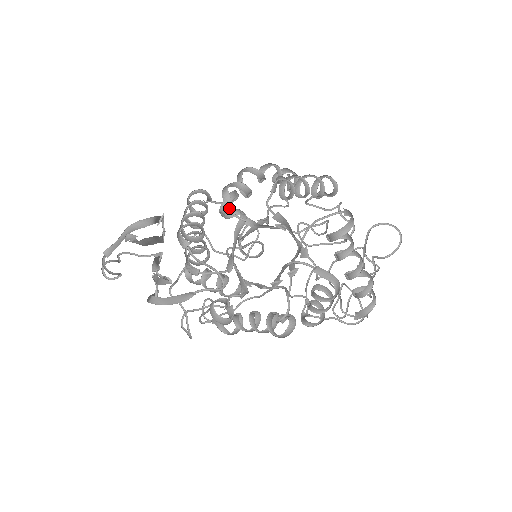
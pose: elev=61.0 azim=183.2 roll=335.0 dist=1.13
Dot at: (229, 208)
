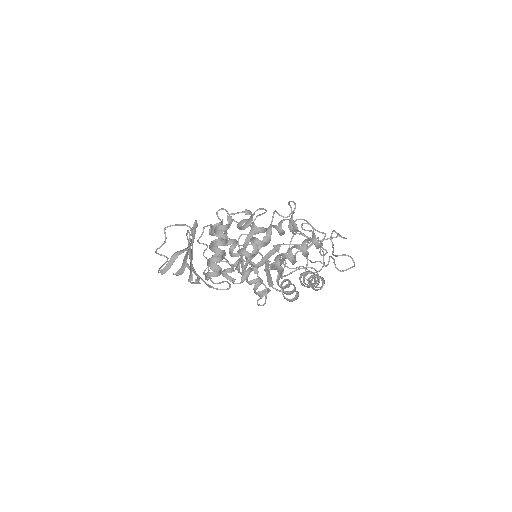
Dot at: (241, 255)
